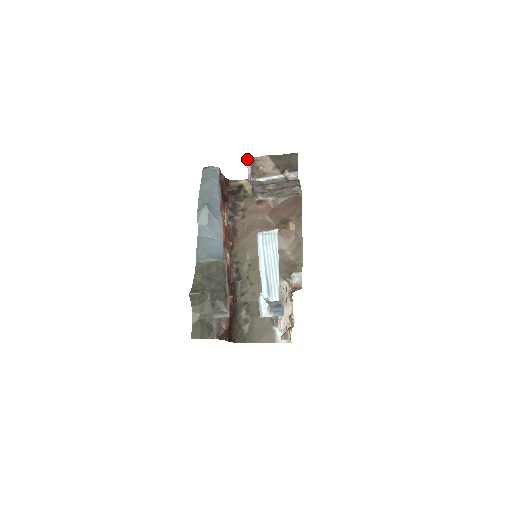
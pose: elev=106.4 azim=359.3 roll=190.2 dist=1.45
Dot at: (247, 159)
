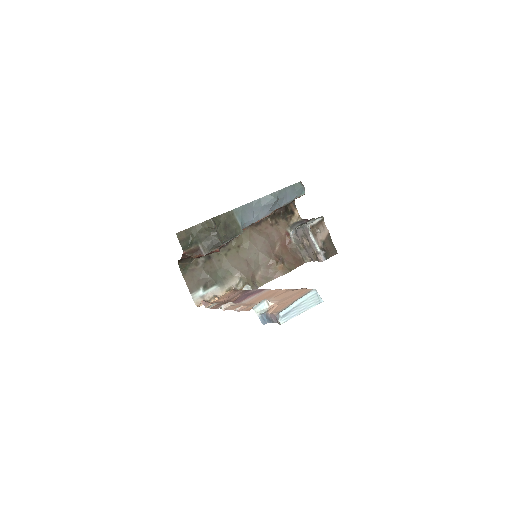
Dot at: (321, 217)
